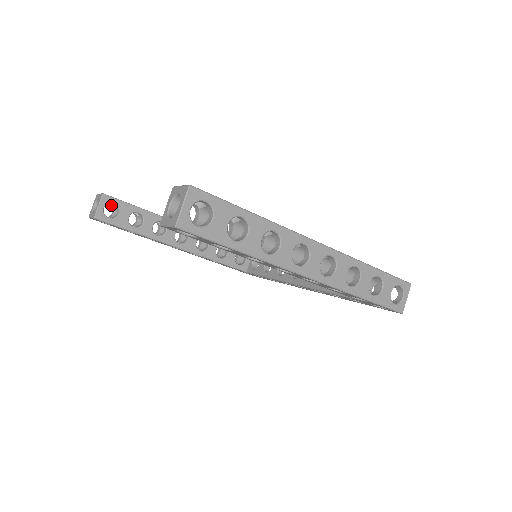
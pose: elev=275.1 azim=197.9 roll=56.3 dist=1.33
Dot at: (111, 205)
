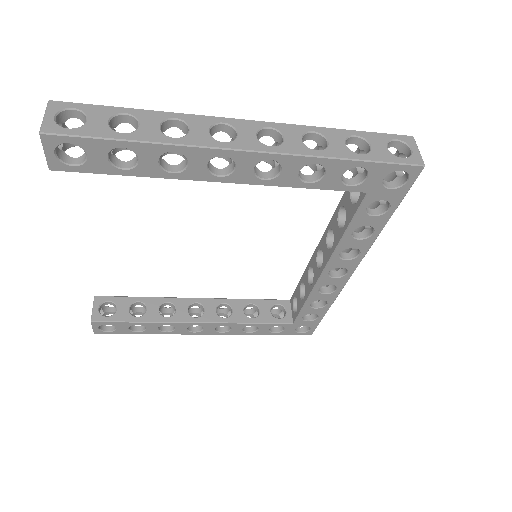
Dot at: (113, 312)
